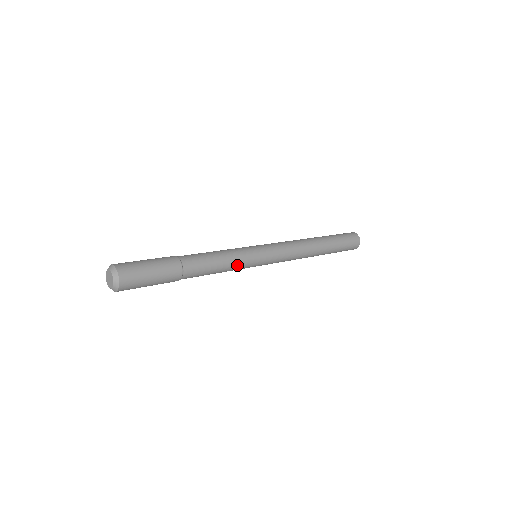
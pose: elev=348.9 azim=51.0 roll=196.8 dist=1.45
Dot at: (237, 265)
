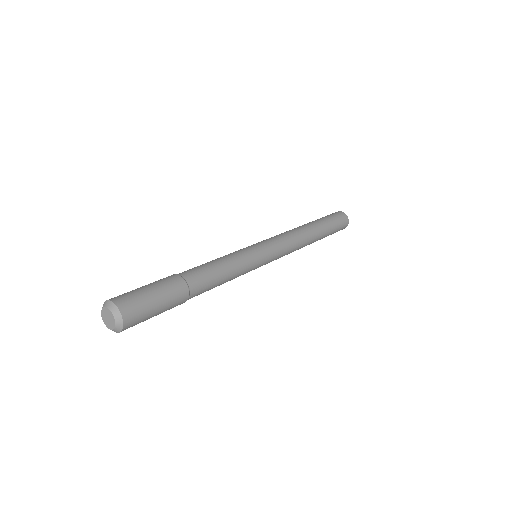
Dot at: occluded
